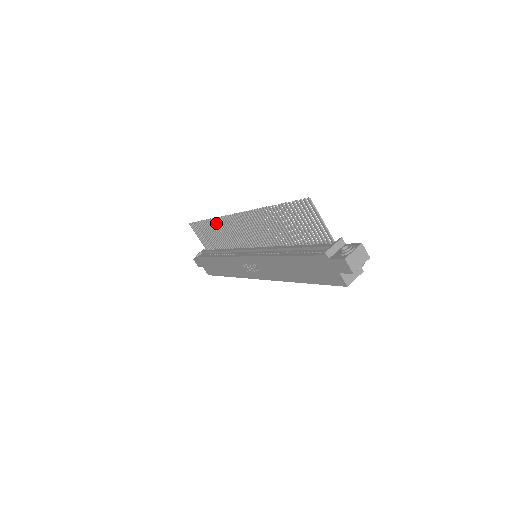
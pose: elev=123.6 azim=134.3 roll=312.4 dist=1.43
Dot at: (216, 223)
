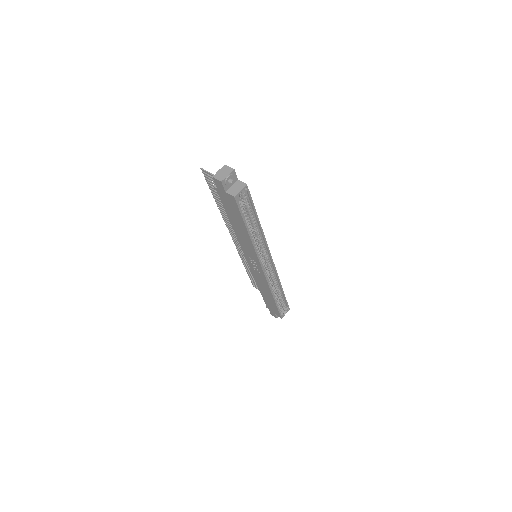
Dot at: (244, 261)
